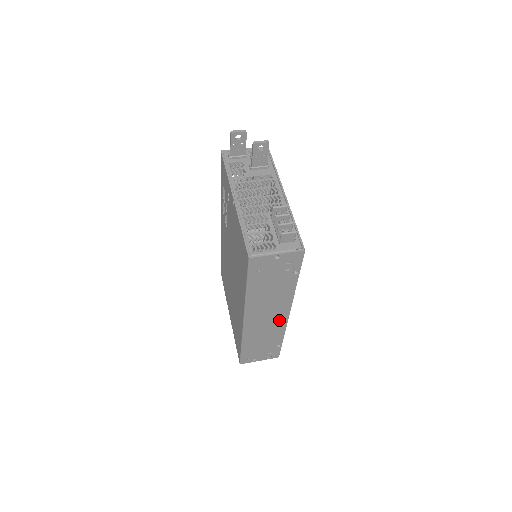
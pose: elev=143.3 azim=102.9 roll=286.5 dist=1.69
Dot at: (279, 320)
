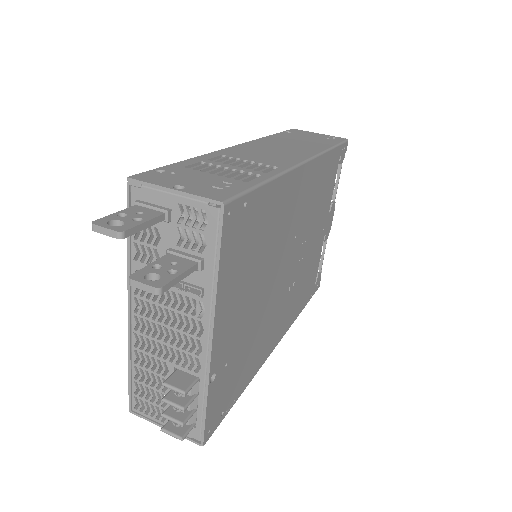
Dot at: occluded
